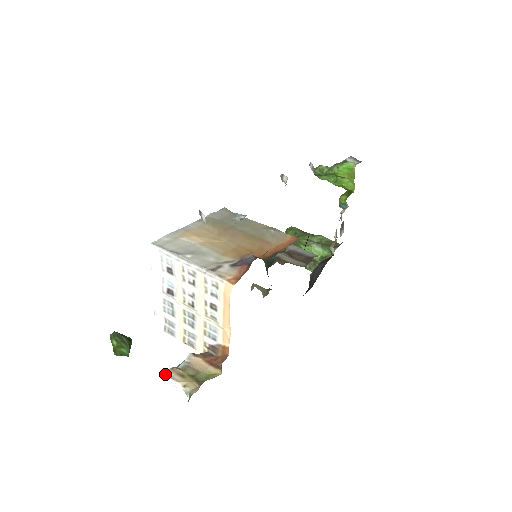
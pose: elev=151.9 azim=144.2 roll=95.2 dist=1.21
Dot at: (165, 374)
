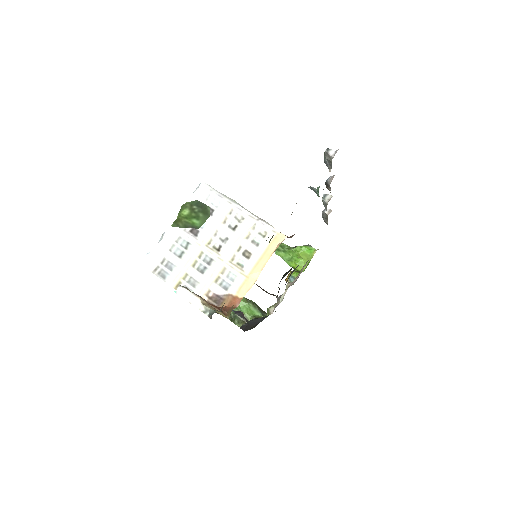
Dot at: (183, 286)
